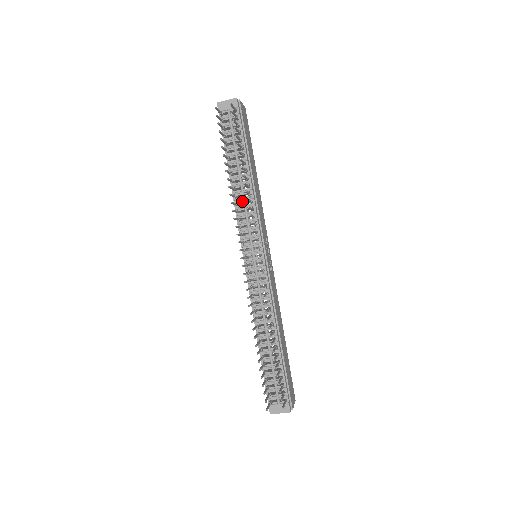
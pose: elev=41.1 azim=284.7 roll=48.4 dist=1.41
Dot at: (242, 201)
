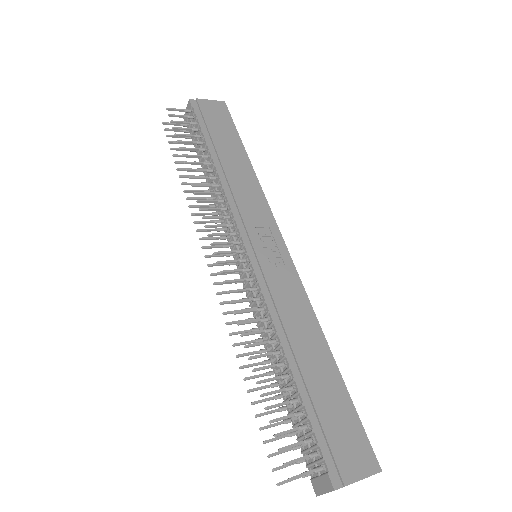
Dot at: occluded
